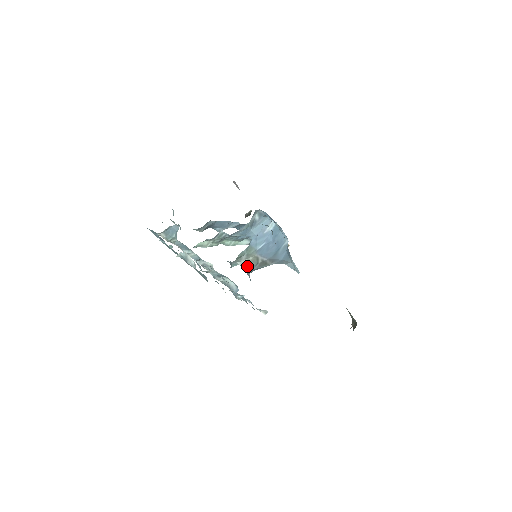
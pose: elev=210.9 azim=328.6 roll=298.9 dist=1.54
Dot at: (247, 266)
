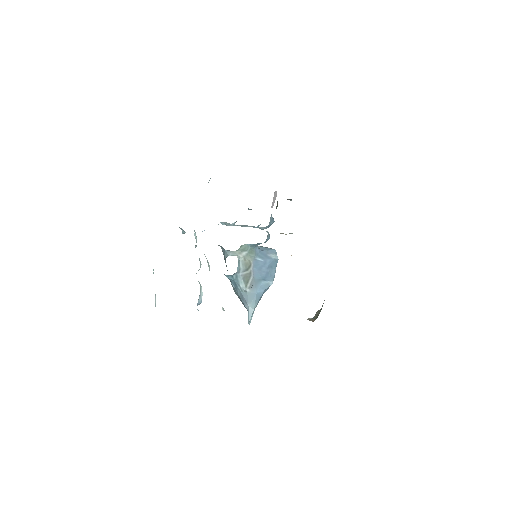
Dot at: (240, 263)
